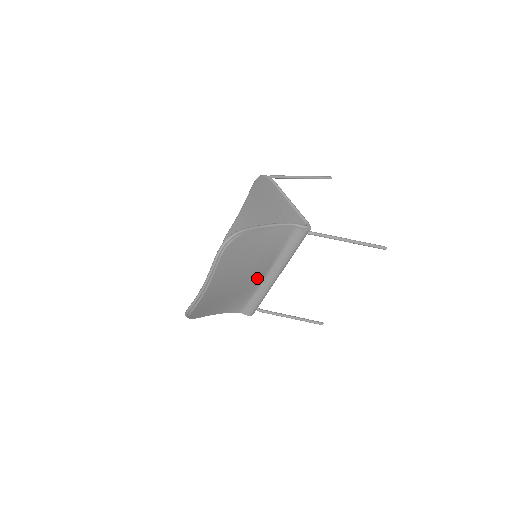
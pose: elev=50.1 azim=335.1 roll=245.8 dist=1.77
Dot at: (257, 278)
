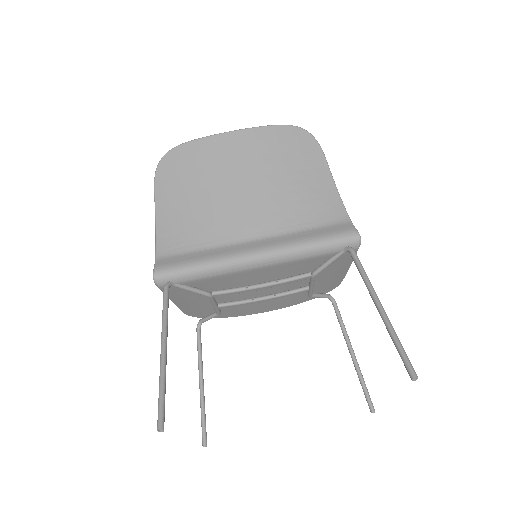
Dot at: (245, 225)
